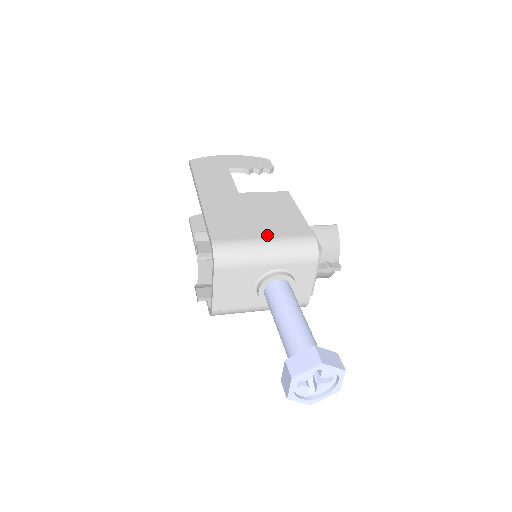
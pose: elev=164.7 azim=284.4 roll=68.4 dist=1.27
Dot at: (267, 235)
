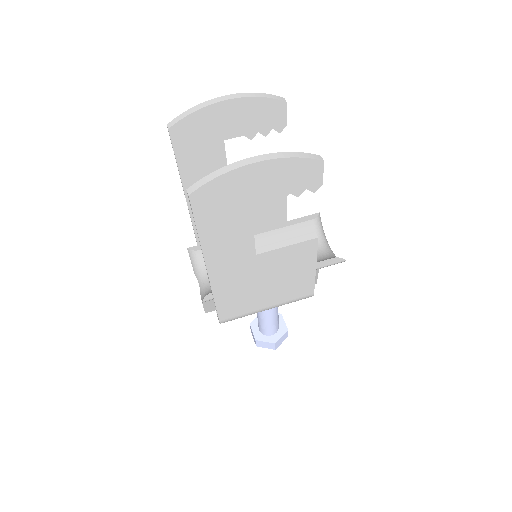
Dot at: (271, 305)
